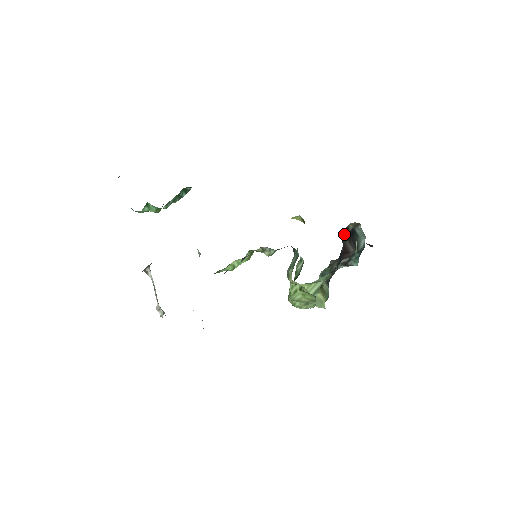
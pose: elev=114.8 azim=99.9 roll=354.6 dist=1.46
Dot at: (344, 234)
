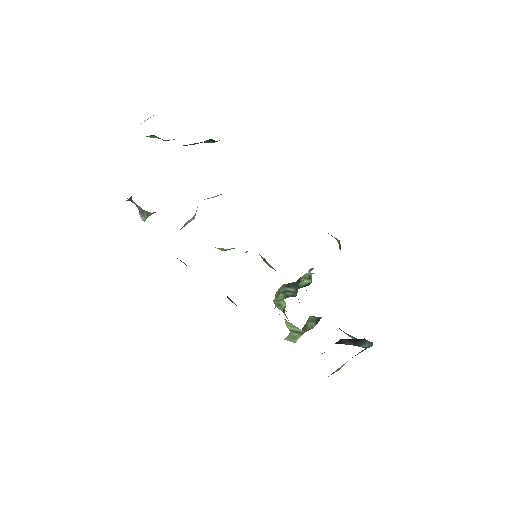
Dot at: occluded
